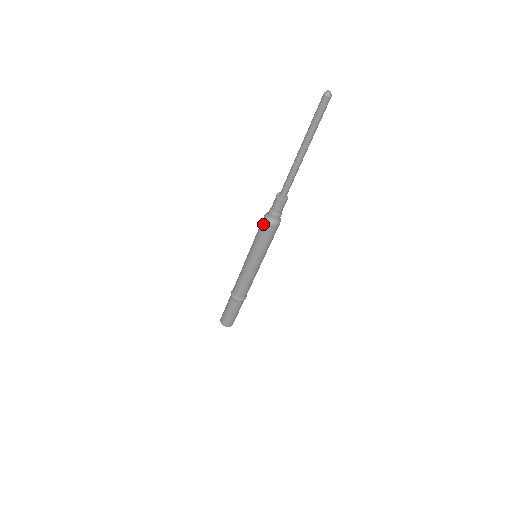
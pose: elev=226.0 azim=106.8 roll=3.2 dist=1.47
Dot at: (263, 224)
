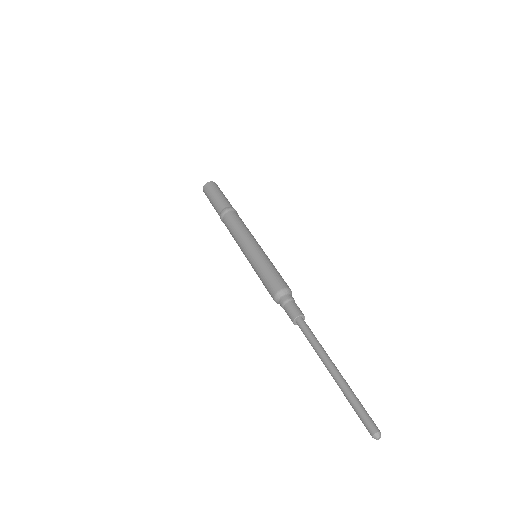
Dot at: (271, 296)
